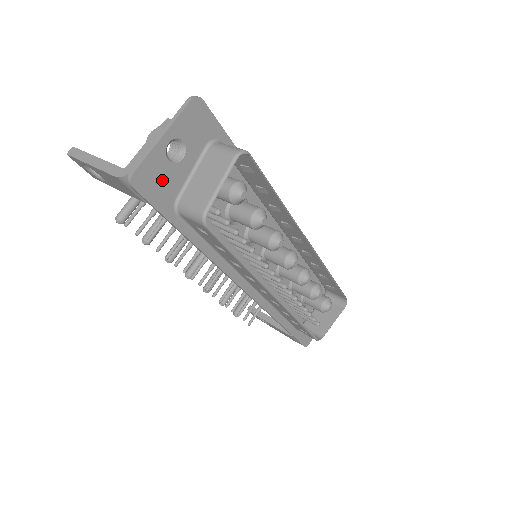
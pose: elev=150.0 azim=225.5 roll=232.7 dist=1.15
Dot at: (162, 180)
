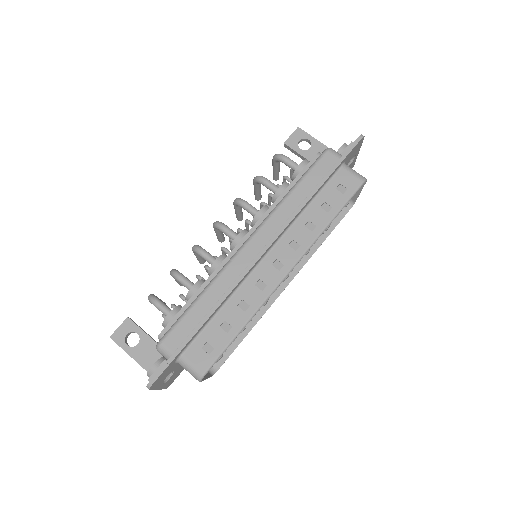
Dot at: (176, 373)
